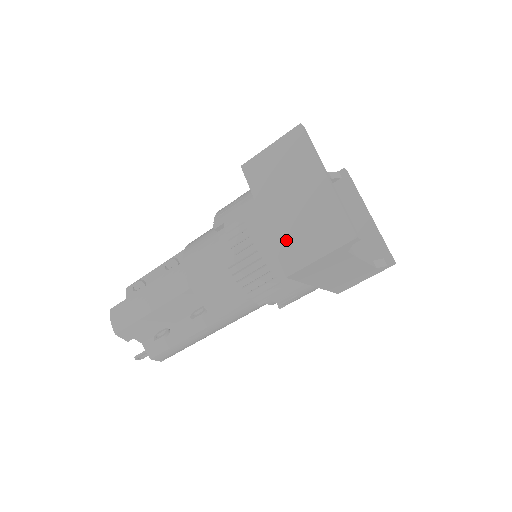
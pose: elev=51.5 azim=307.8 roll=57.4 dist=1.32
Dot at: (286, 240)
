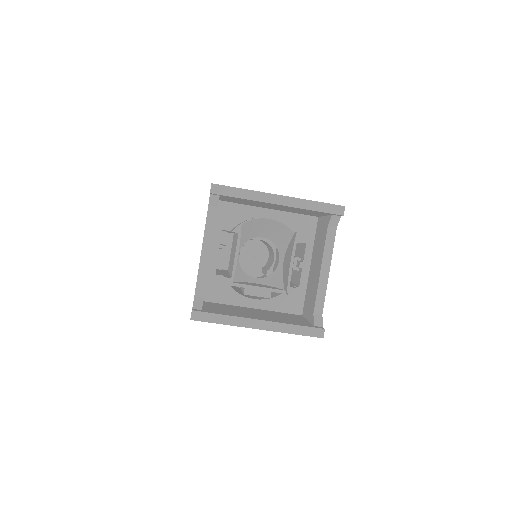
Dot at: occluded
